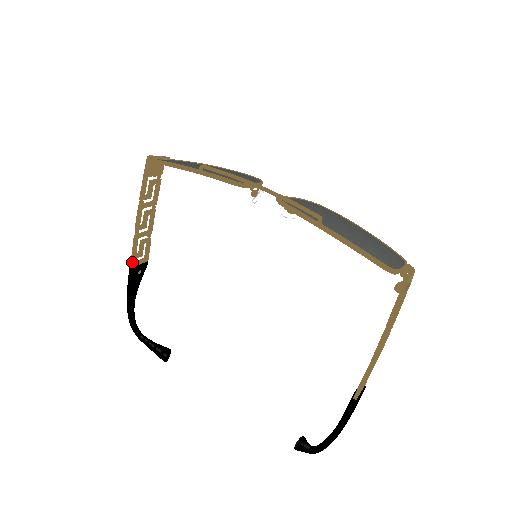
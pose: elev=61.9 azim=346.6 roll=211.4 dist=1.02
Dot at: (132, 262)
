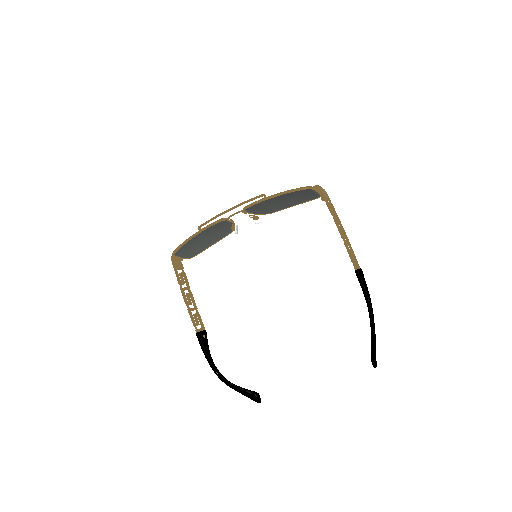
Dot at: (195, 328)
